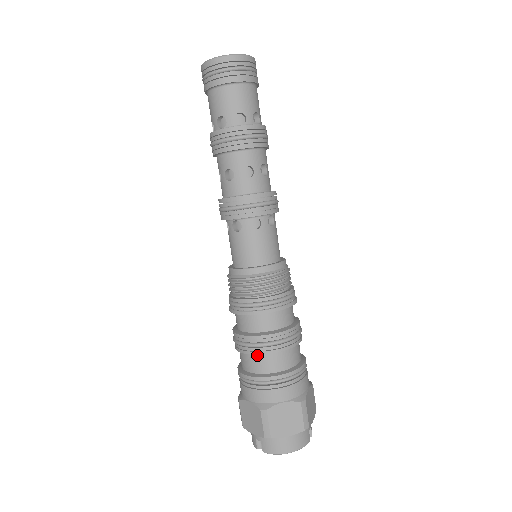
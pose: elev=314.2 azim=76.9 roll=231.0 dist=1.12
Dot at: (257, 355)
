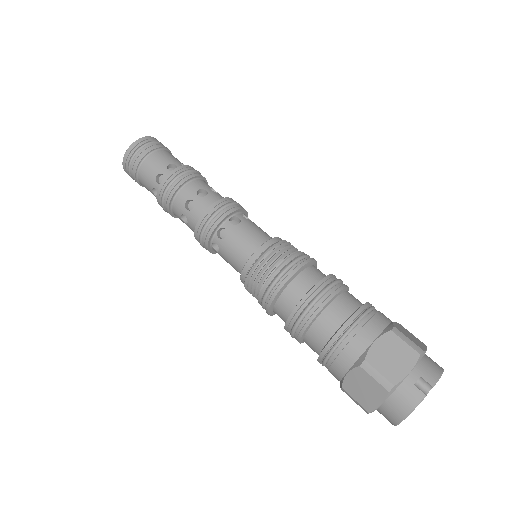
Dot at: (339, 296)
